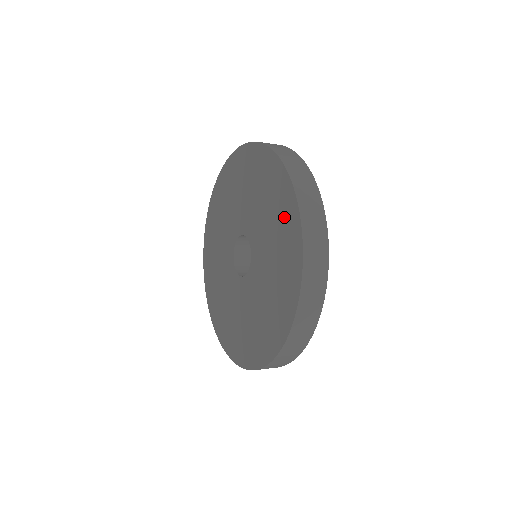
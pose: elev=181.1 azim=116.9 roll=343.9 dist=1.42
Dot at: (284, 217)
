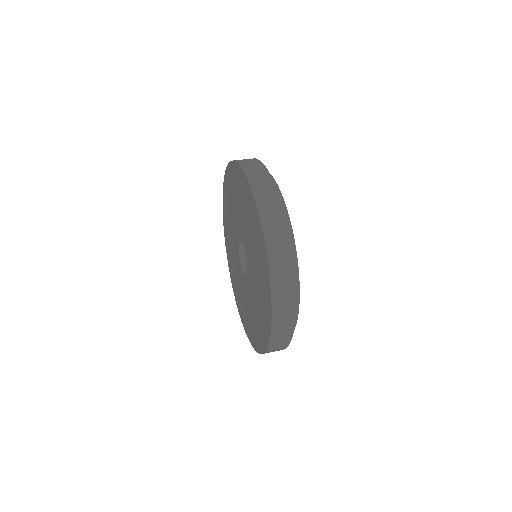
Dot at: (263, 277)
